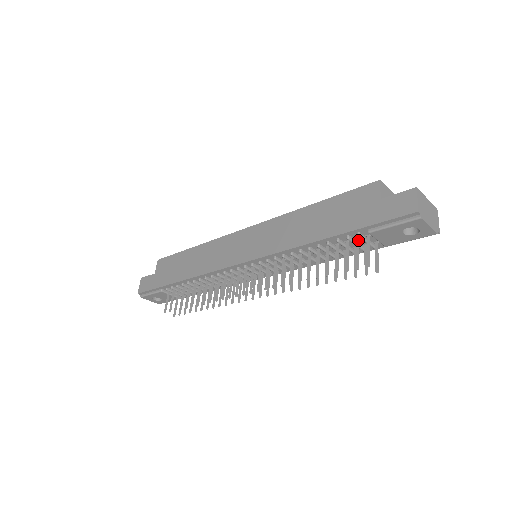
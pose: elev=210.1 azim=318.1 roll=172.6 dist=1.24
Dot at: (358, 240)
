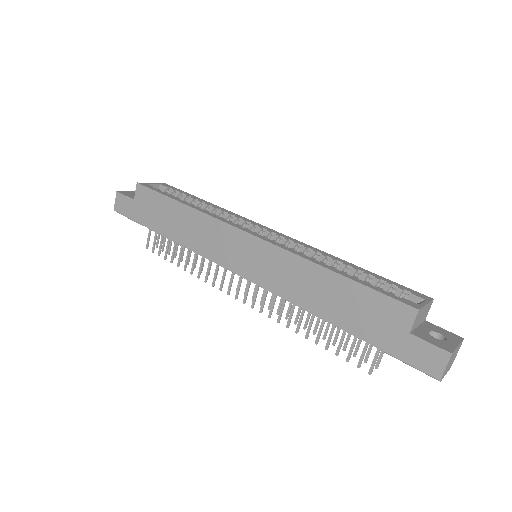
Dot at: occluded
